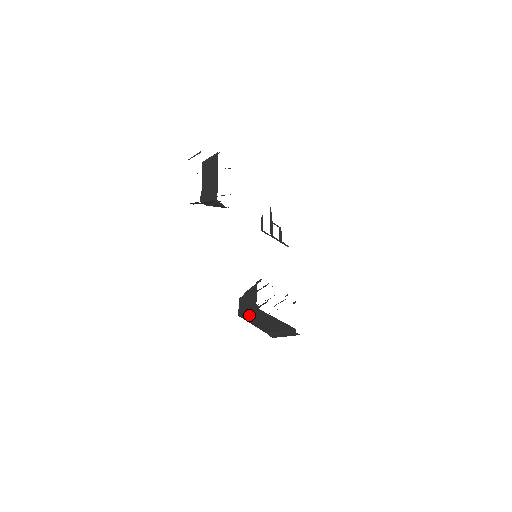
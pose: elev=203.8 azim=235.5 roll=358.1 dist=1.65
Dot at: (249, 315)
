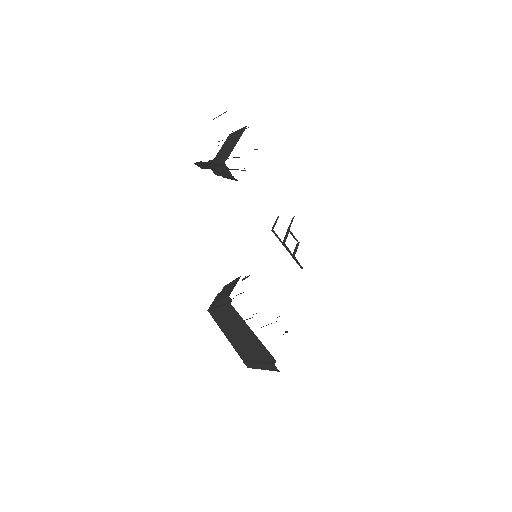
Dot at: (220, 313)
